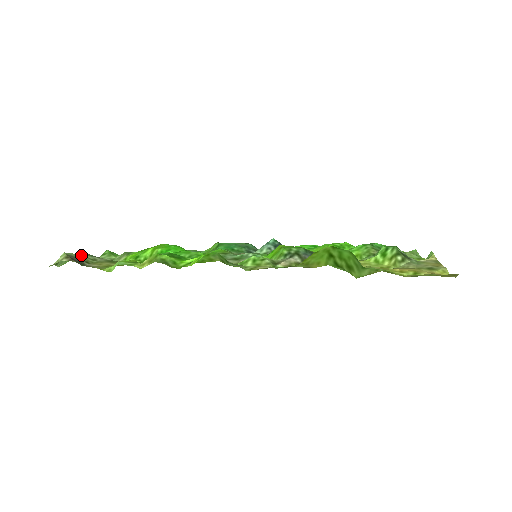
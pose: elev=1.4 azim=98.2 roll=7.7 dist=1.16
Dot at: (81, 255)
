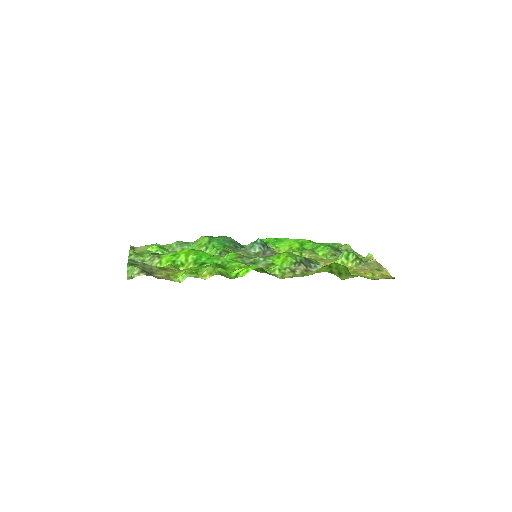
Dot at: (143, 266)
